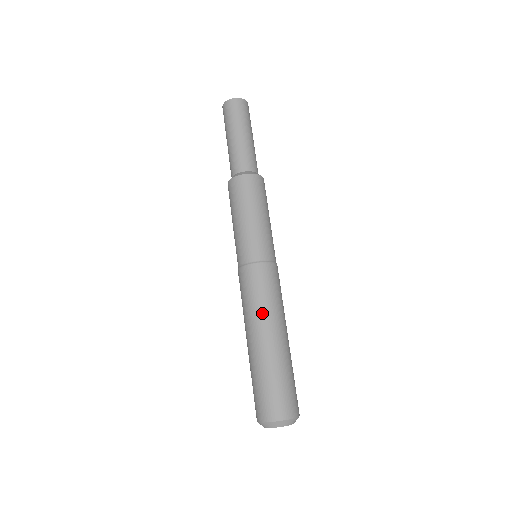
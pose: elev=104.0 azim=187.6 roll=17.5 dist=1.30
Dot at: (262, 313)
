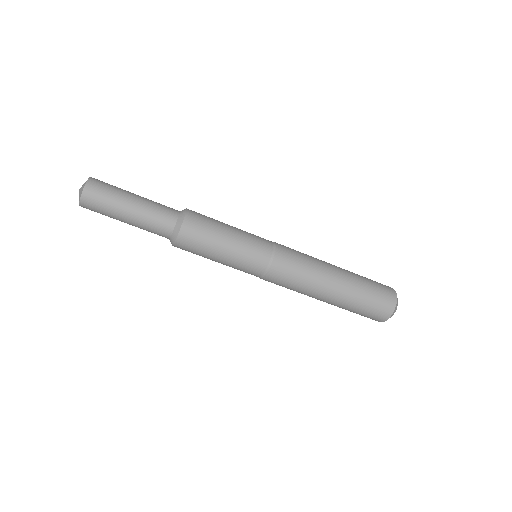
Dot at: (311, 286)
